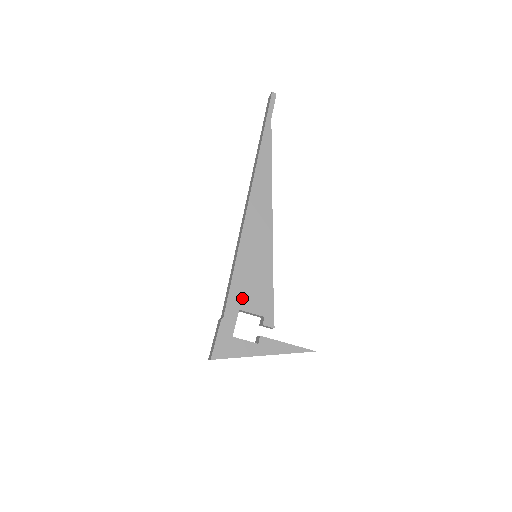
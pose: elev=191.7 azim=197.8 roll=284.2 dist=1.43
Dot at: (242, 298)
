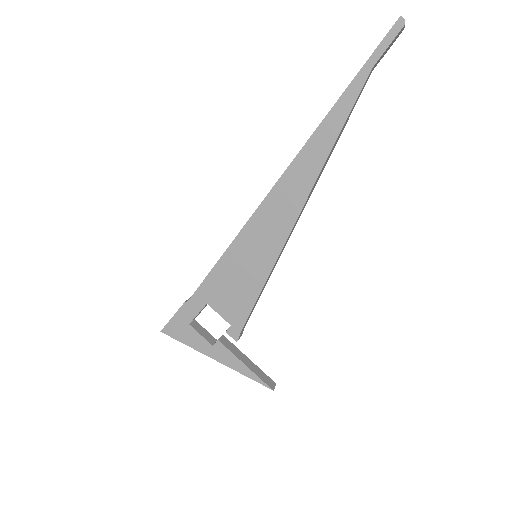
Dot at: (215, 294)
